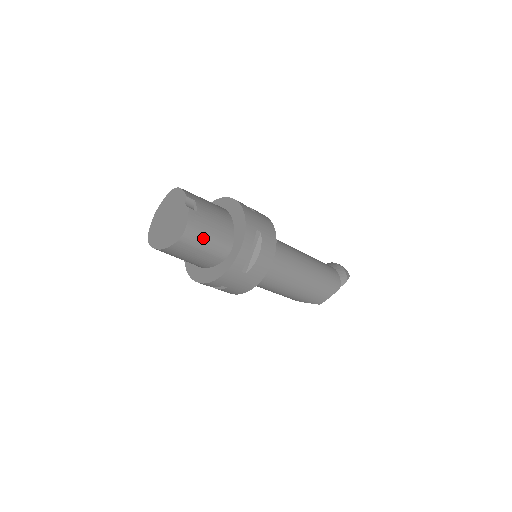
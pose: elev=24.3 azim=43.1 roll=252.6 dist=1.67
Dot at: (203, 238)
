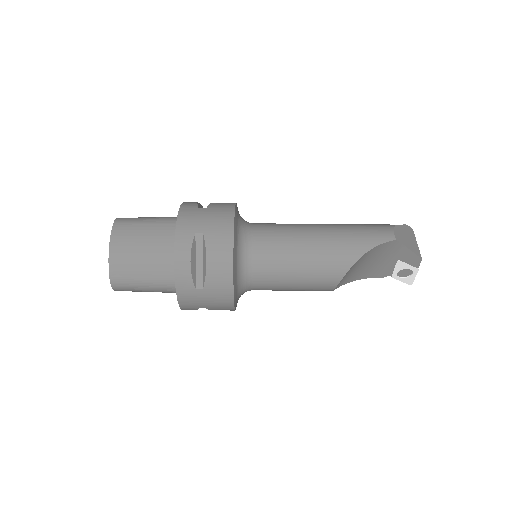
Dot at: (142, 218)
